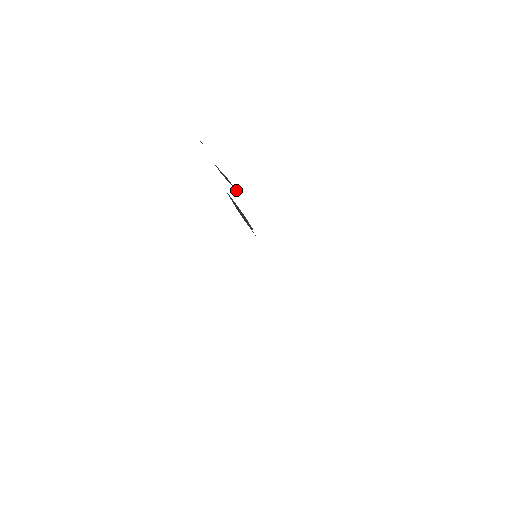
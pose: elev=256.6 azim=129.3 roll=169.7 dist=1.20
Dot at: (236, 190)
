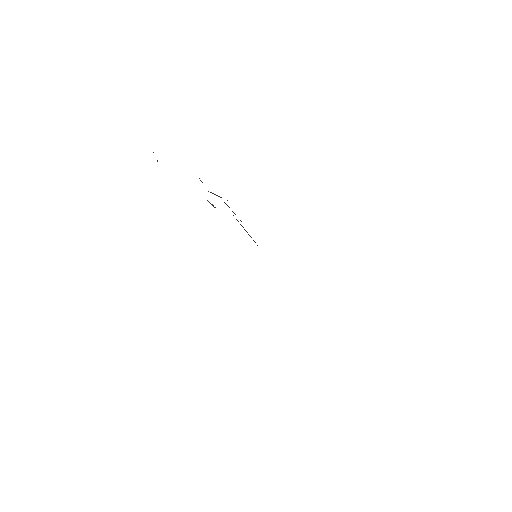
Dot at: (241, 221)
